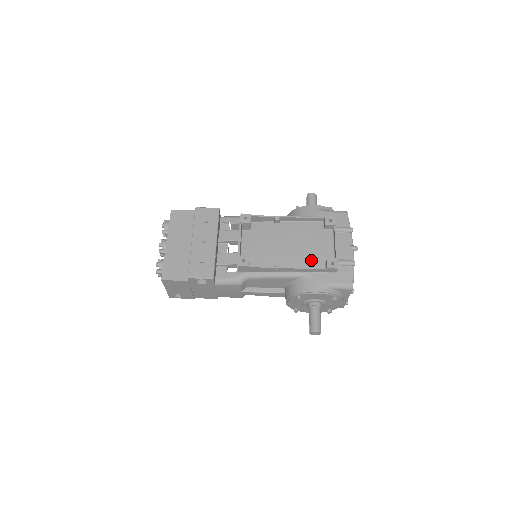
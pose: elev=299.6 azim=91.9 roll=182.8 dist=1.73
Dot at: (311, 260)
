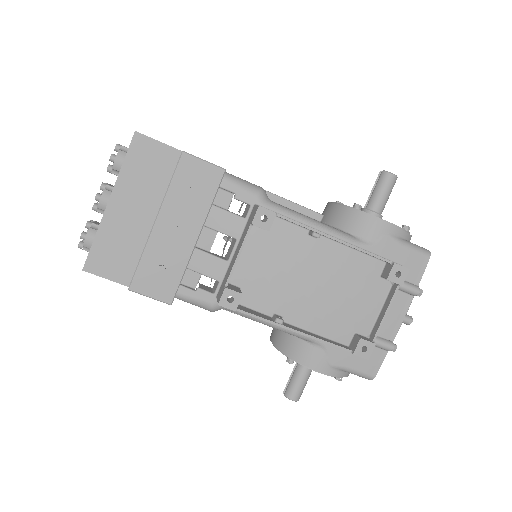
Dot at: (336, 323)
